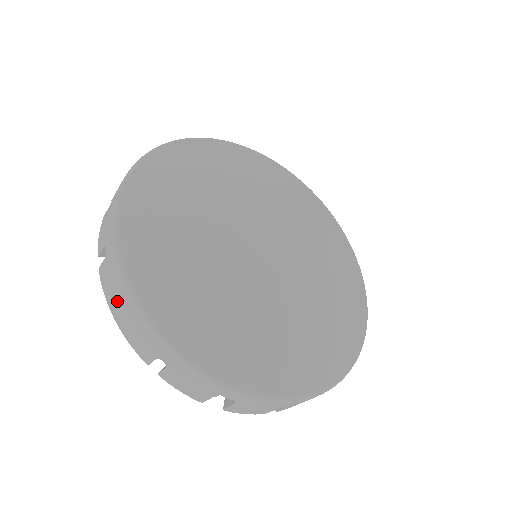
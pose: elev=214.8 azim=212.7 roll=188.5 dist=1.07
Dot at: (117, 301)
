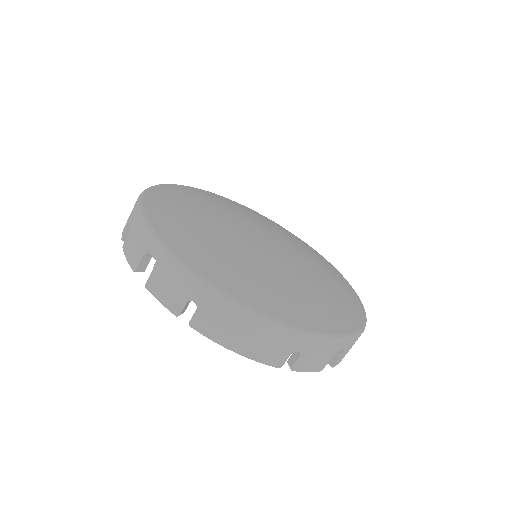
Dot at: occluded
